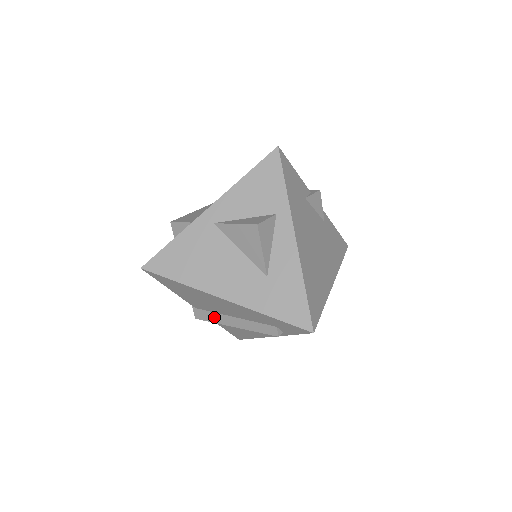
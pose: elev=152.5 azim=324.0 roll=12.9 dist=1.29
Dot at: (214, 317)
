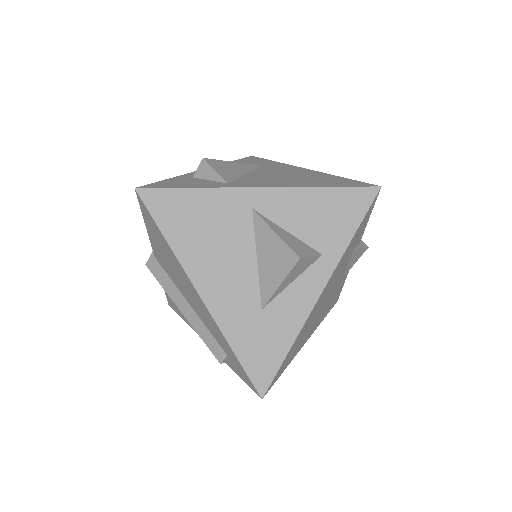
Dot at: (168, 283)
